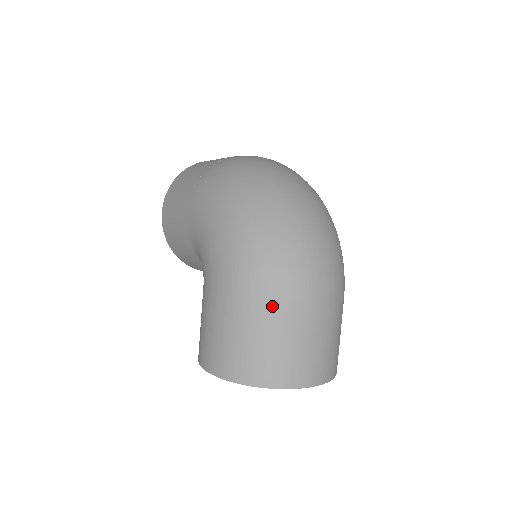
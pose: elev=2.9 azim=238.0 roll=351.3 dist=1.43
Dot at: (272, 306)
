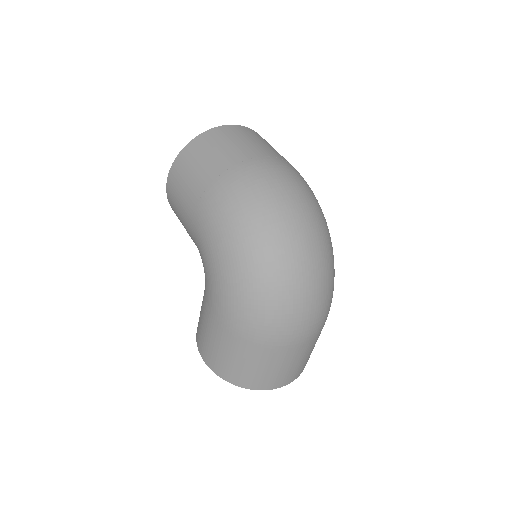
Dot at: (262, 348)
